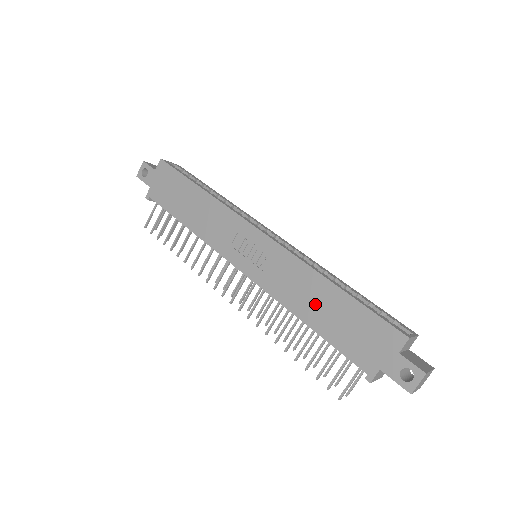
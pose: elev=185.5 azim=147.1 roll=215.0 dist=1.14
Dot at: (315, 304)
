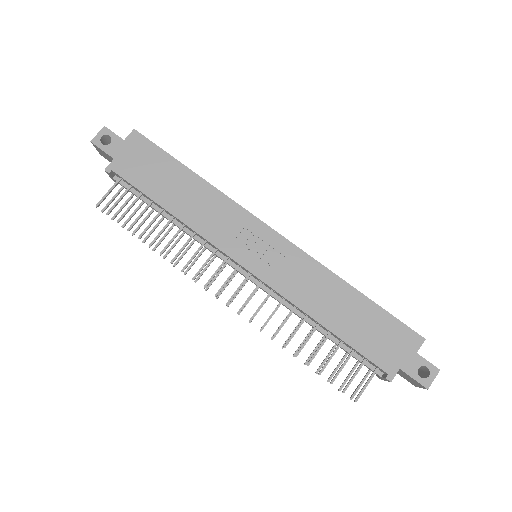
Dot at: (335, 307)
